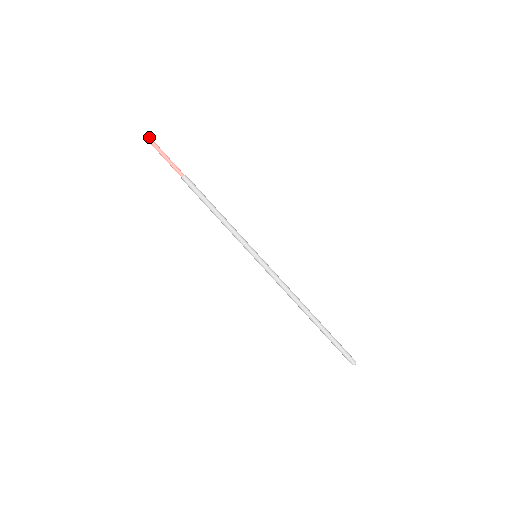
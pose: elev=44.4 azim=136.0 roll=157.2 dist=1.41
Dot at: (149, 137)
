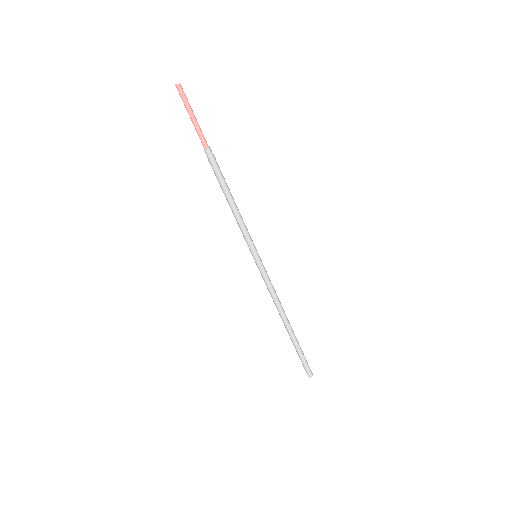
Dot at: (181, 87)
